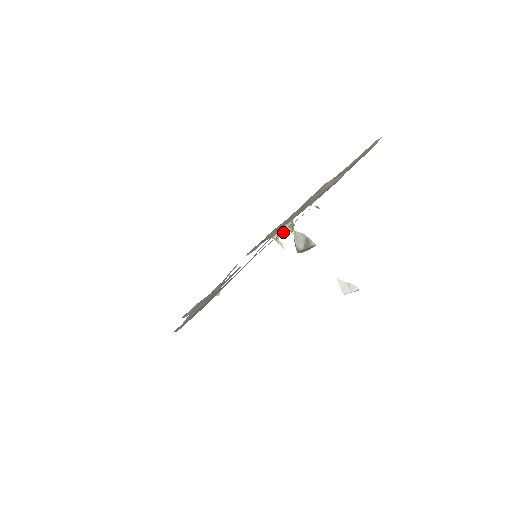
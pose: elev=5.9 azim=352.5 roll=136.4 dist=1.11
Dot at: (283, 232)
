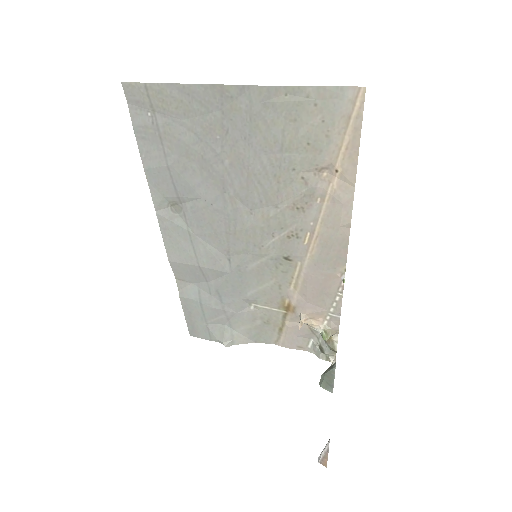
Dot at: (322, 348)
